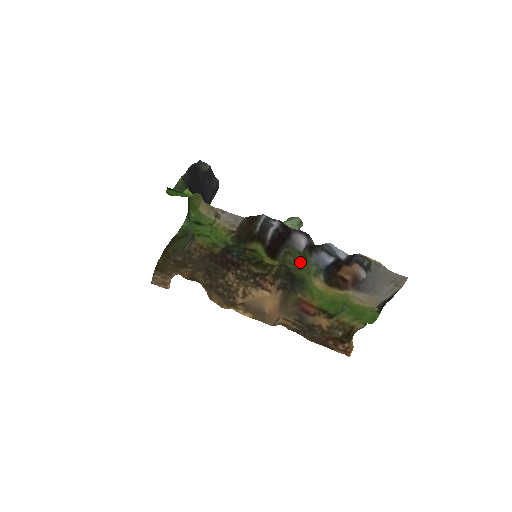
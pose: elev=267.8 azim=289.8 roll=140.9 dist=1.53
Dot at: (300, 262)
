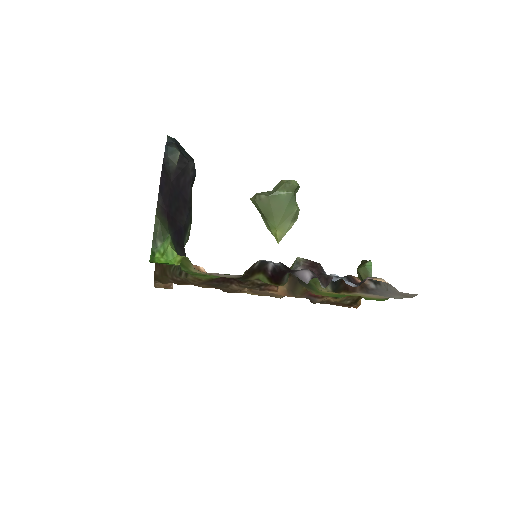
Dot at: occluded
